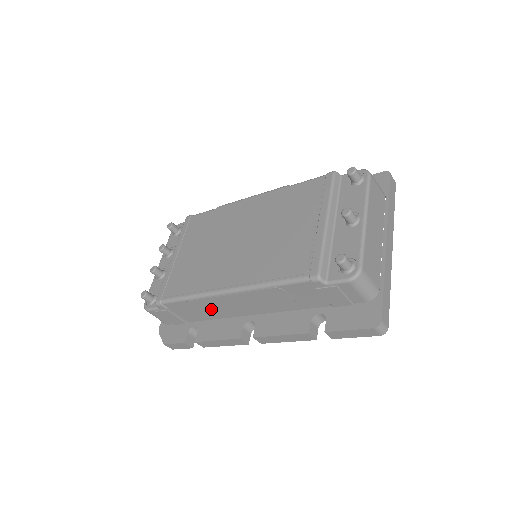
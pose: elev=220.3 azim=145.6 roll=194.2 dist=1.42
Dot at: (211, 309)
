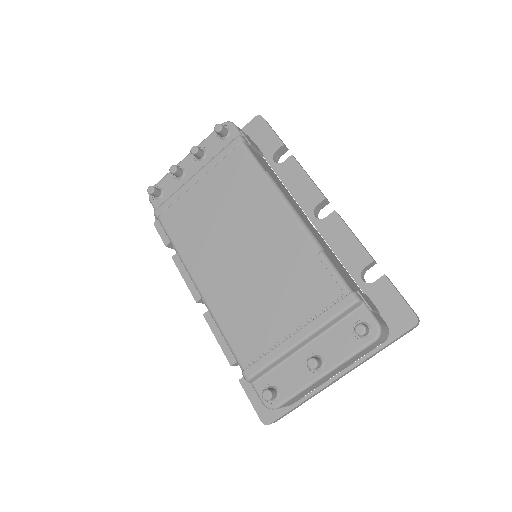
Dot at: occluded
